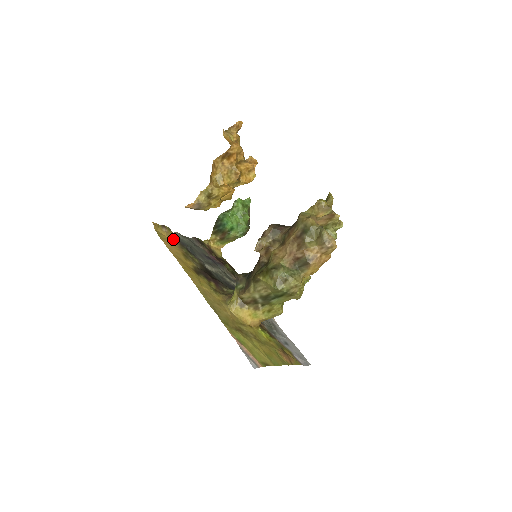
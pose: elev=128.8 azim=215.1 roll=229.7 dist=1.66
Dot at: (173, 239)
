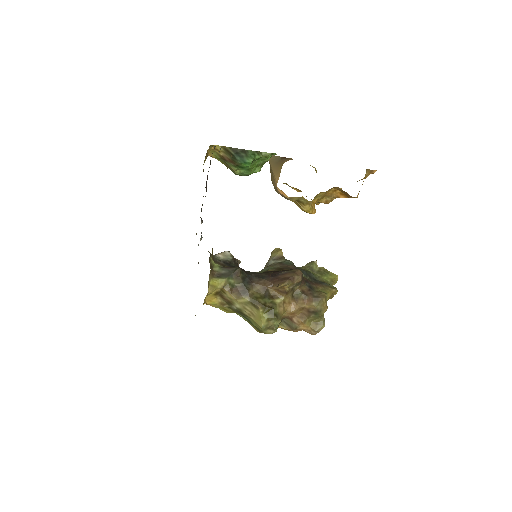
Dot at: occluded
